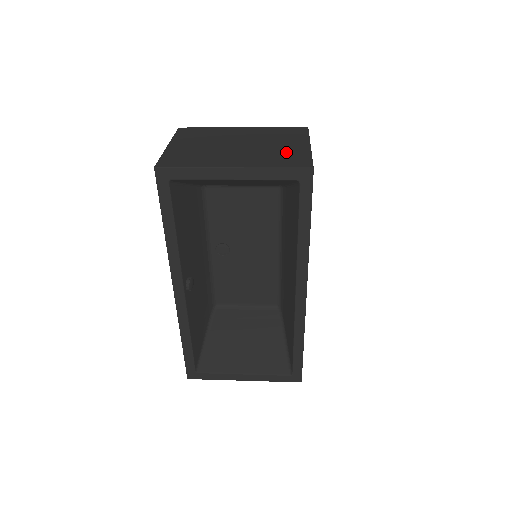
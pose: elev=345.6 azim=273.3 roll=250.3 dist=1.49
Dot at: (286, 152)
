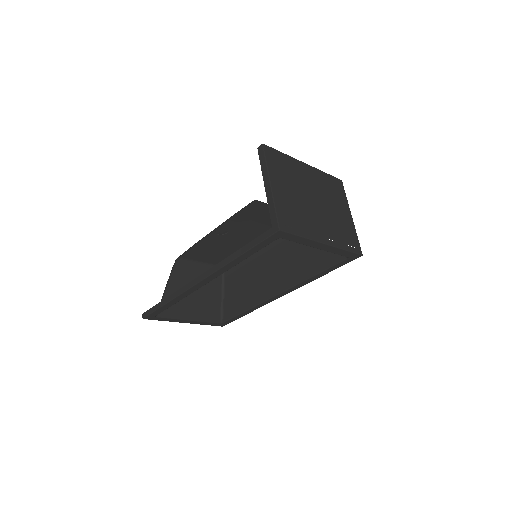
Dot at: (344, 225)
